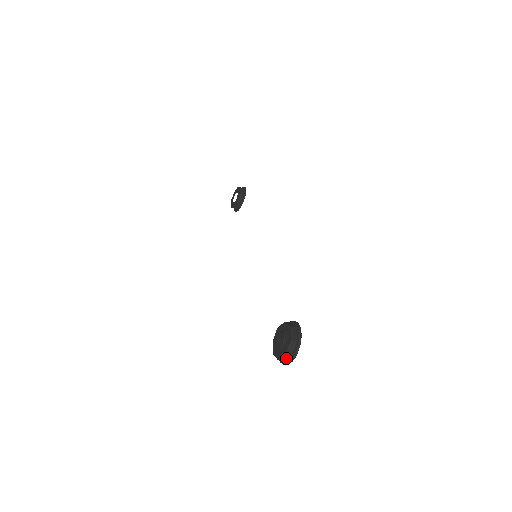
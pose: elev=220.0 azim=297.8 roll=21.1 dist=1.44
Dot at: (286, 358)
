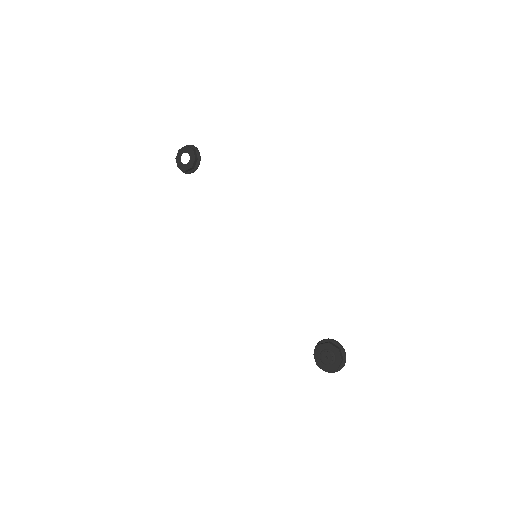
Dot at: (332, 370)
